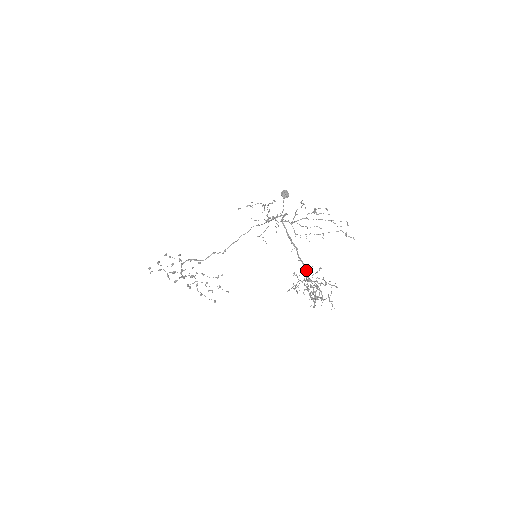
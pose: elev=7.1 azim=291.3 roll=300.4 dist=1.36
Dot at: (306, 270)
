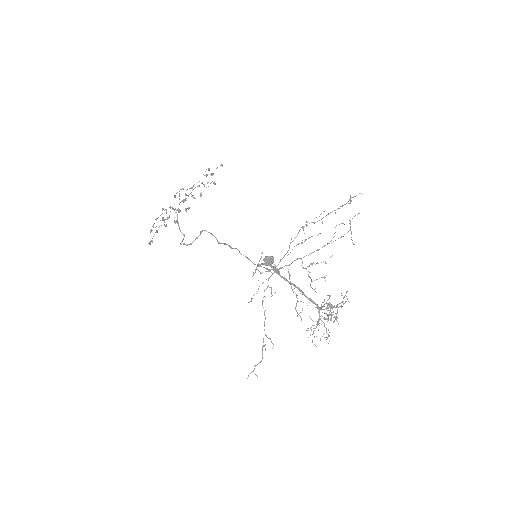
Dot at: occluded
